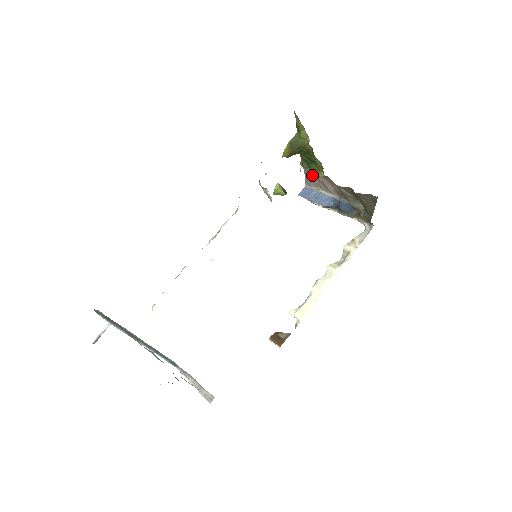
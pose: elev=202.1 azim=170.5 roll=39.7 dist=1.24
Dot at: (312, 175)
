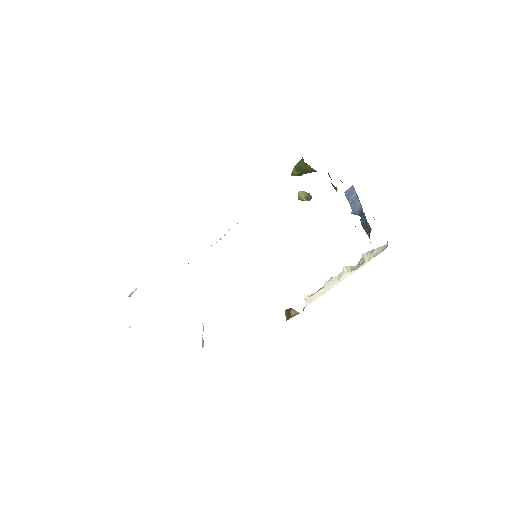
Dot at: occluded
